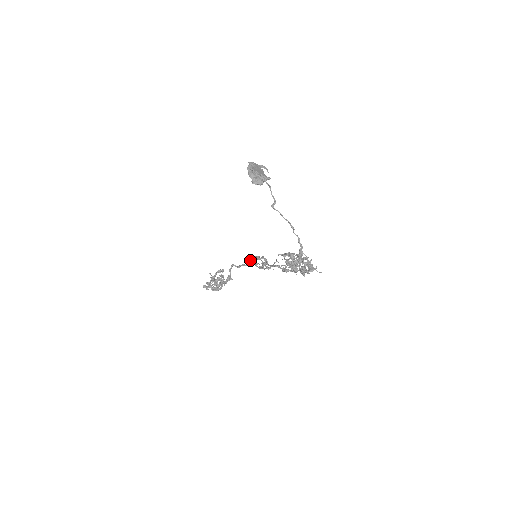
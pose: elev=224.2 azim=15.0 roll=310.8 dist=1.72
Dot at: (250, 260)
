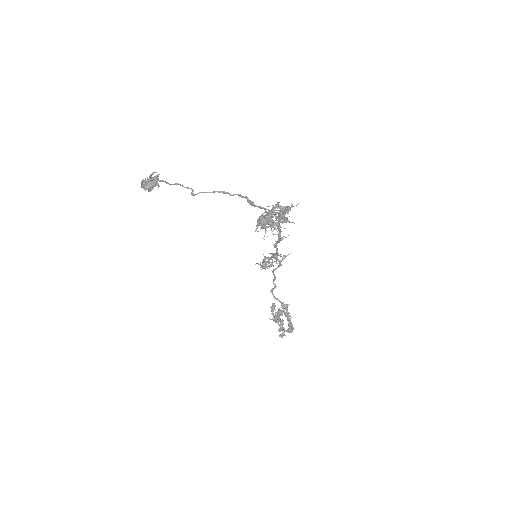
Dot at: (261, 266)
